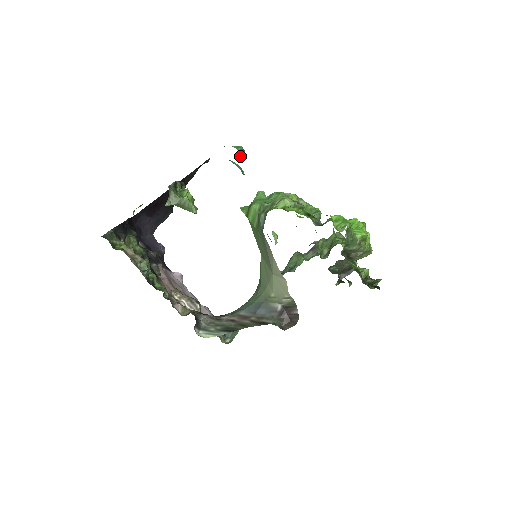
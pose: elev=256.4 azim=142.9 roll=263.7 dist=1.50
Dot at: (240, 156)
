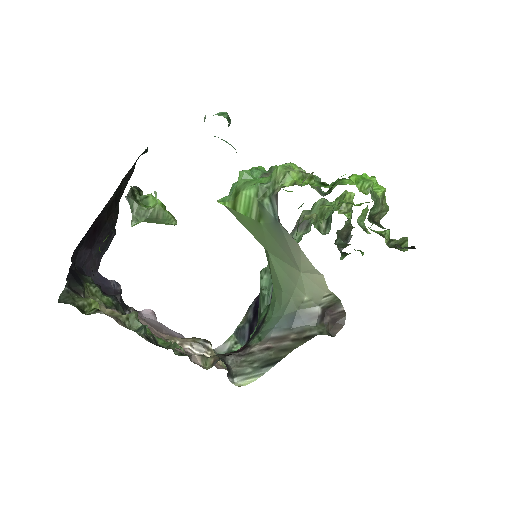
Dot at: (228, 126)
